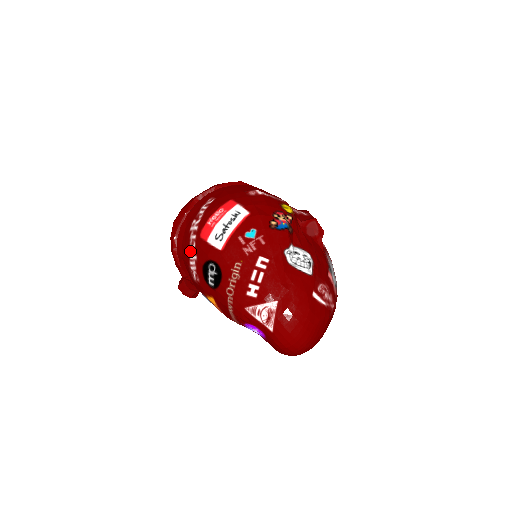
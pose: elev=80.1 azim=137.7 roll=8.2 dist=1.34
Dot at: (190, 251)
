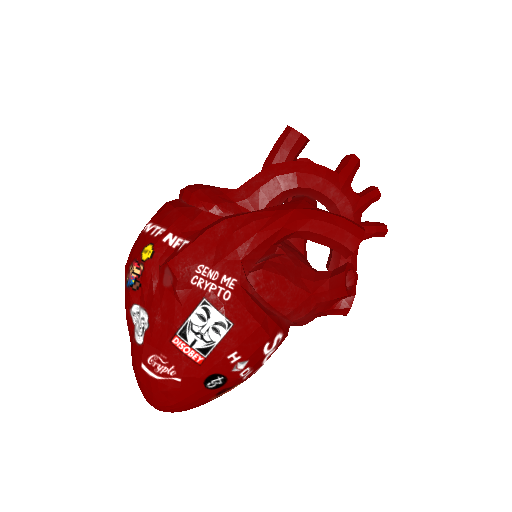
Dot at: occluded
